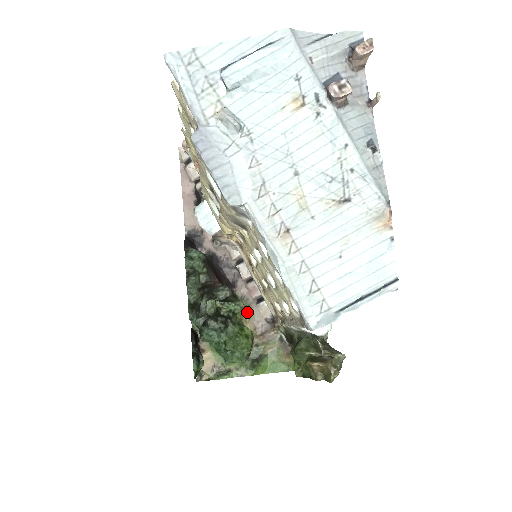
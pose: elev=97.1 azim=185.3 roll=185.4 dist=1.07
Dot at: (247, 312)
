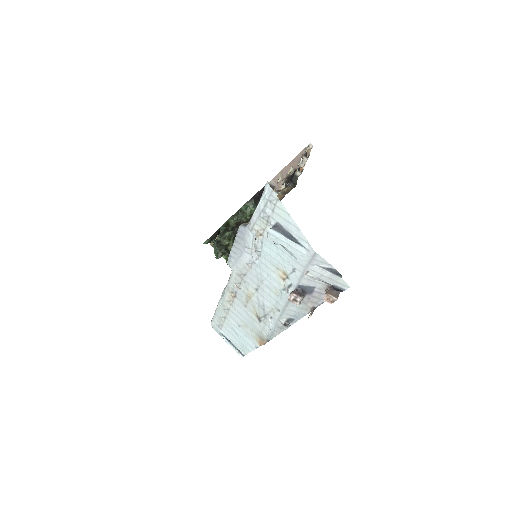
Dot at: occluded
